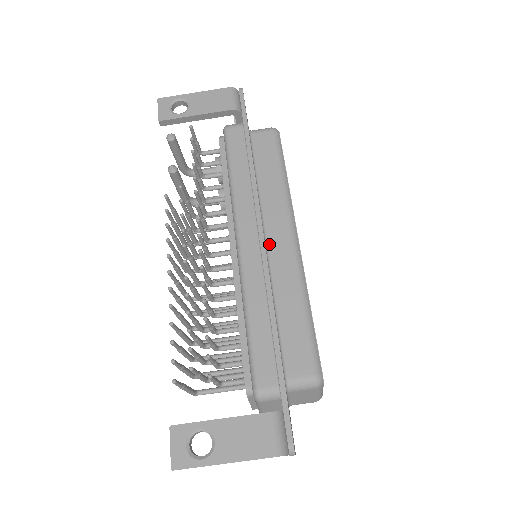
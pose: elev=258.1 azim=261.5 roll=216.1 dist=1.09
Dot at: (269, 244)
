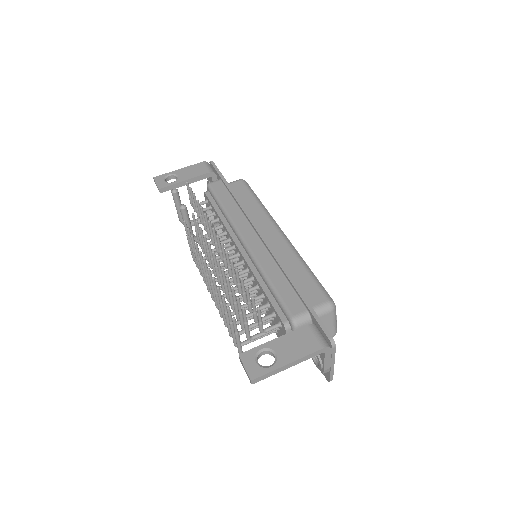
Dot at: occluded
